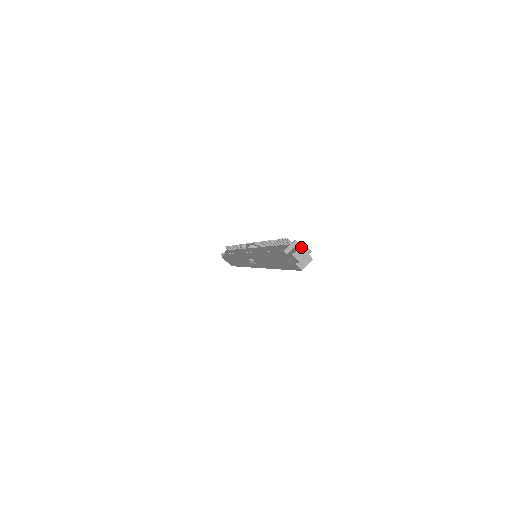
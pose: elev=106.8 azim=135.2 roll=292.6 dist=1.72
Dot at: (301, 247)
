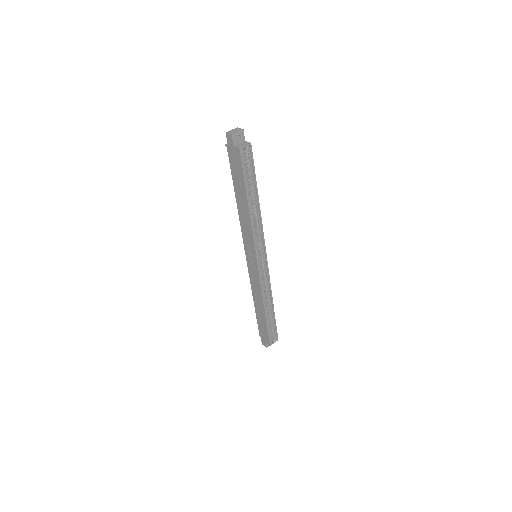
Dot at: (234, 129)
